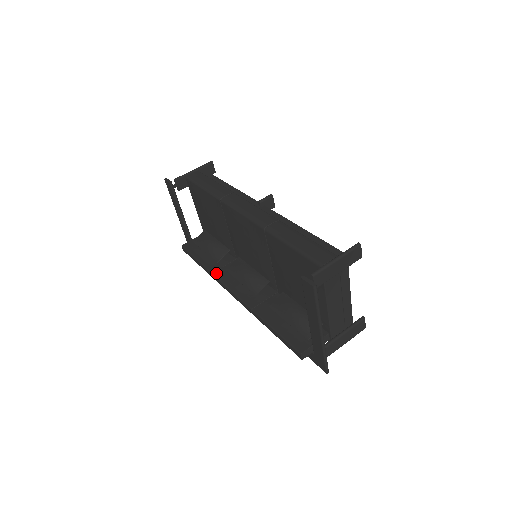
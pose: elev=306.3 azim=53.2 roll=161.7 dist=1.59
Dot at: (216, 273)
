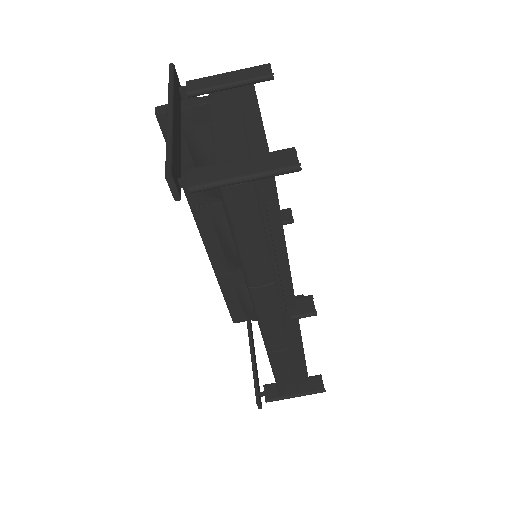
Dot at: (196, 212)
